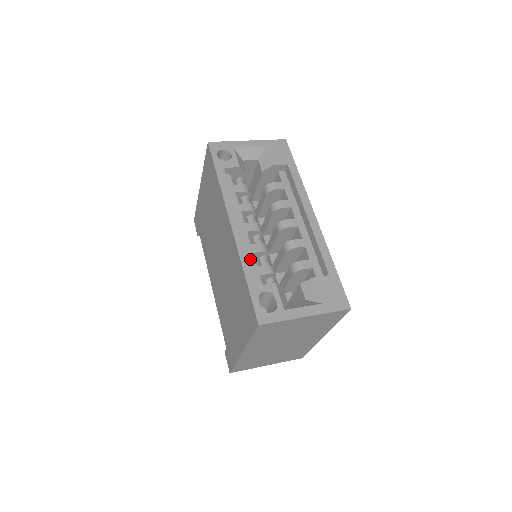
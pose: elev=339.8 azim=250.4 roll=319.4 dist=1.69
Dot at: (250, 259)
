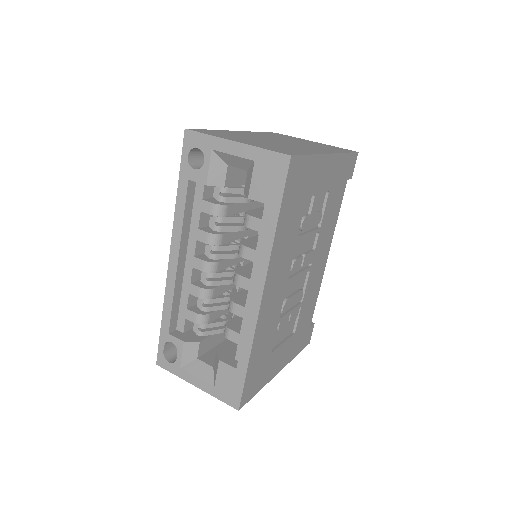
Dot at: (172, 306)
